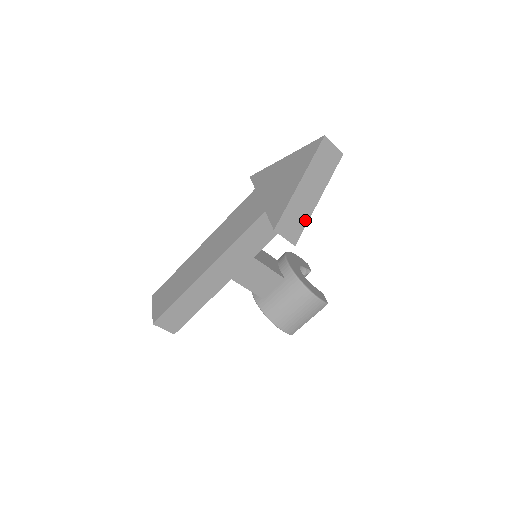
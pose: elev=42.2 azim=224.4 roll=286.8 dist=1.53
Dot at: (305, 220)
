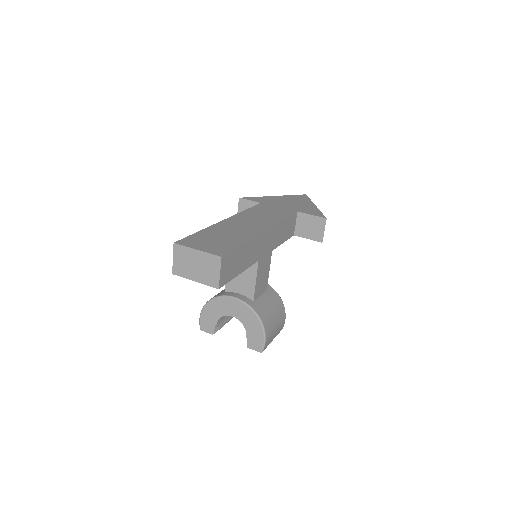
Dot at: occluded
